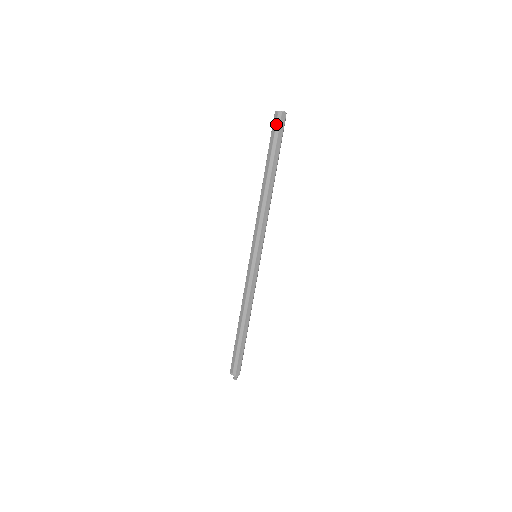
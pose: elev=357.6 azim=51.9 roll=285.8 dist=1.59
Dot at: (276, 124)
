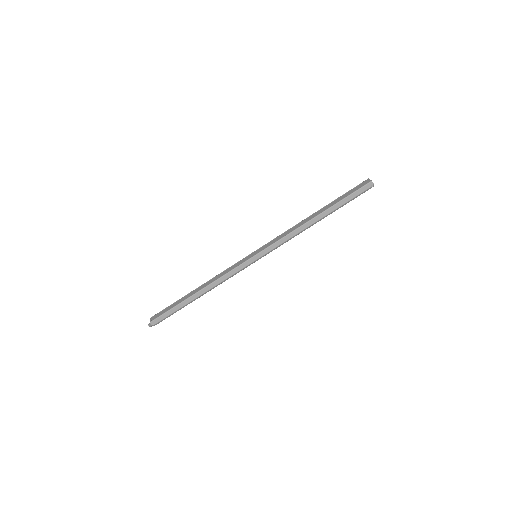
Dot at: (364, 191)
